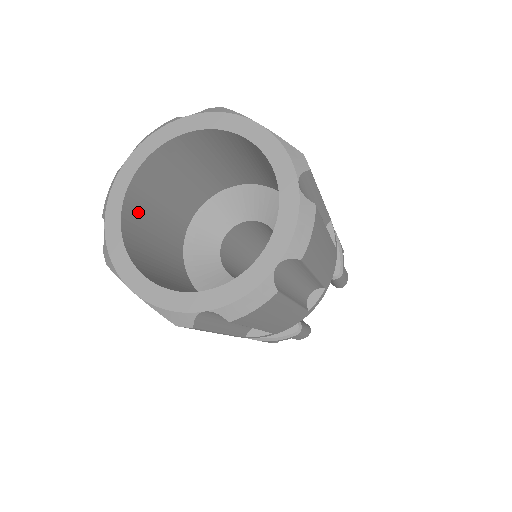
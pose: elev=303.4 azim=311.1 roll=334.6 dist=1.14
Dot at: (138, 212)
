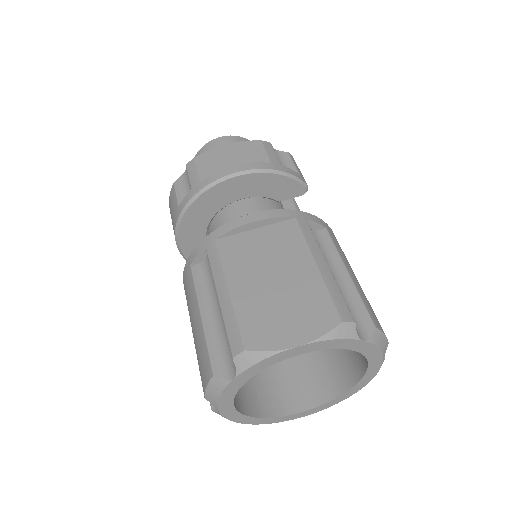
Dot at: (242, 394)
